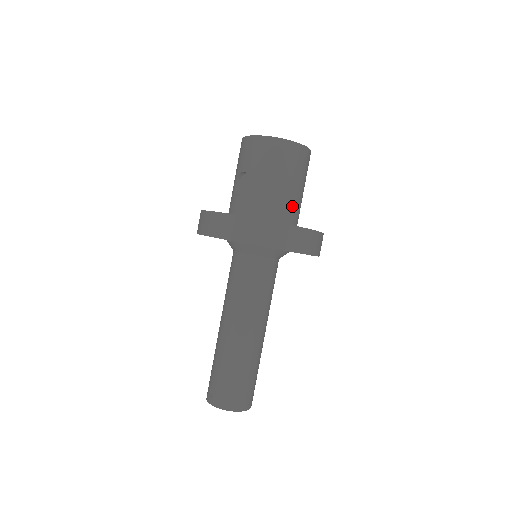
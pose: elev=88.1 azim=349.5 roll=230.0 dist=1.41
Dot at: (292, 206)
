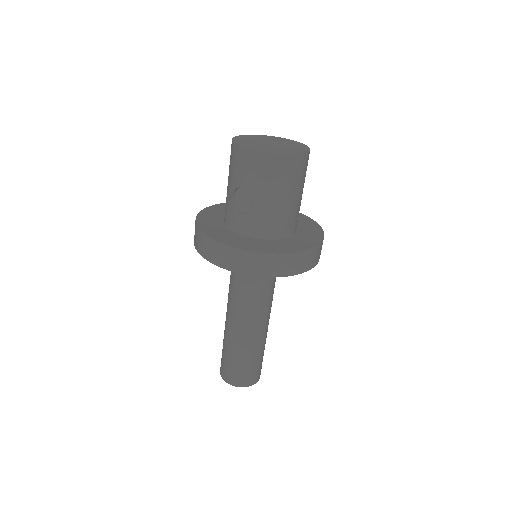
Dot at: (295, 216)
